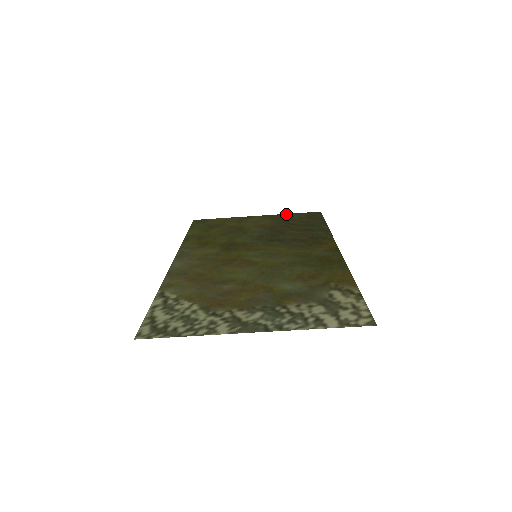
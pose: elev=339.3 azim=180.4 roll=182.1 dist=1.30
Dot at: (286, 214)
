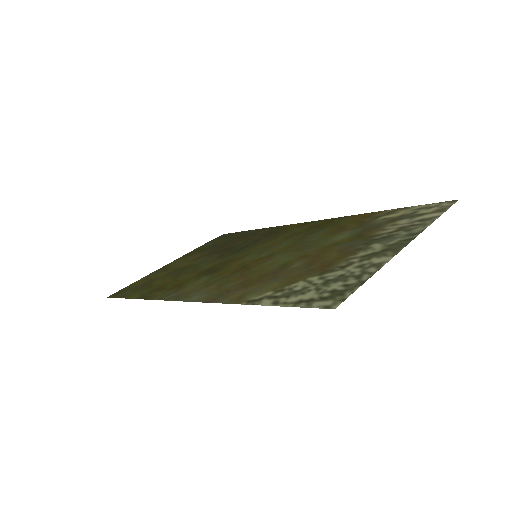
Dot at: (197, 248)
